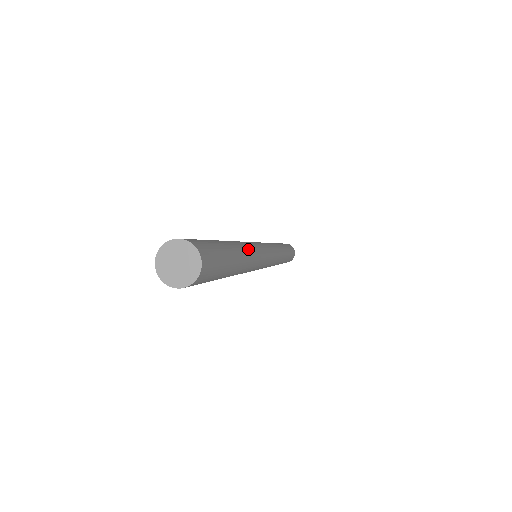
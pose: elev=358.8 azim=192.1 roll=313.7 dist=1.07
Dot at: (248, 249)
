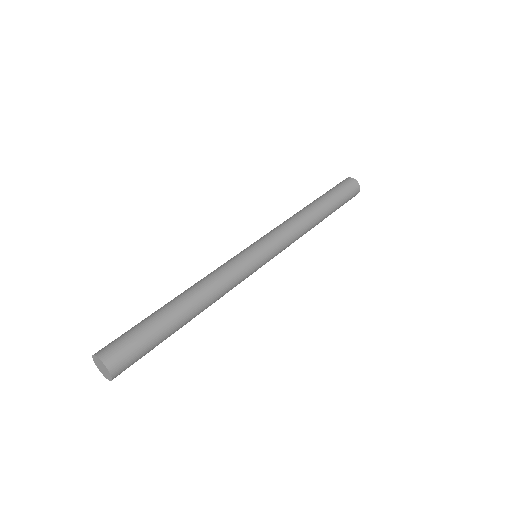
Dot at: (212, 303)
